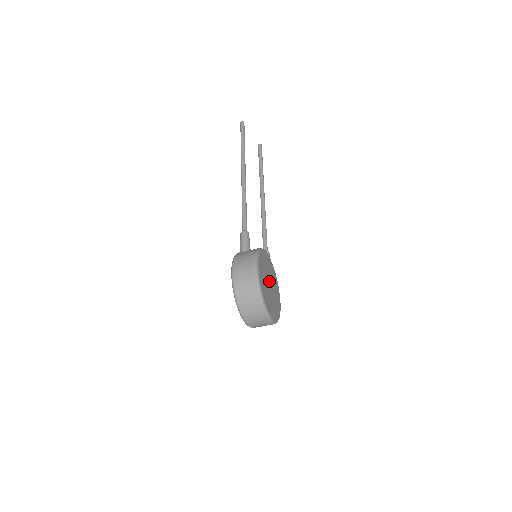
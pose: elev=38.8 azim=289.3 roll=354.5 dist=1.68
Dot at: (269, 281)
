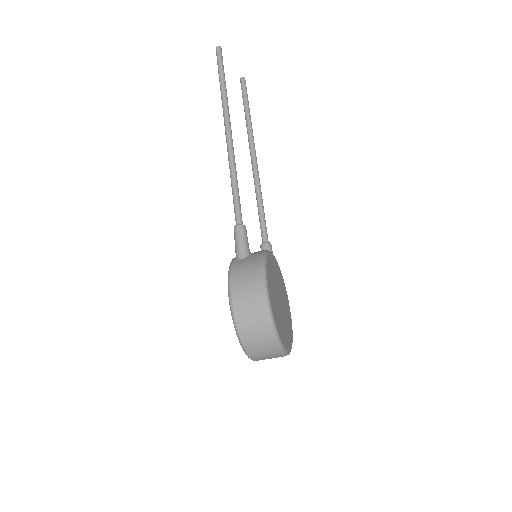
Dot at: (279, 296)
